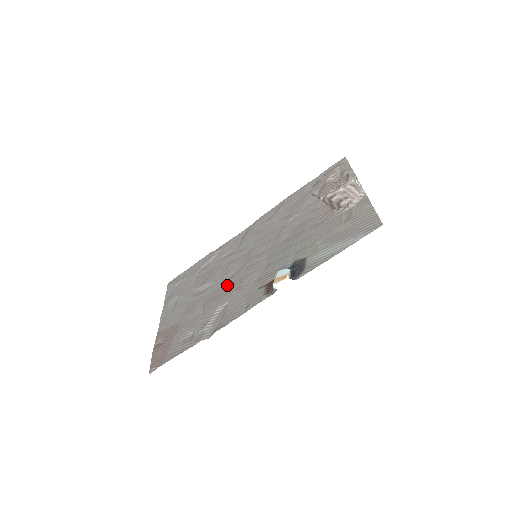
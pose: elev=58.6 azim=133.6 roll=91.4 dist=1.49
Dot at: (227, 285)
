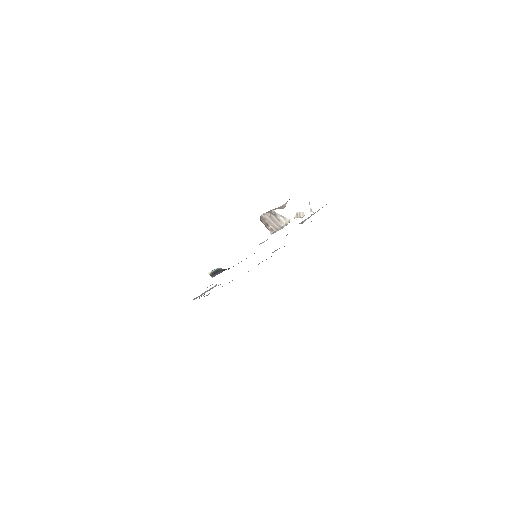
Dot at: occluded
